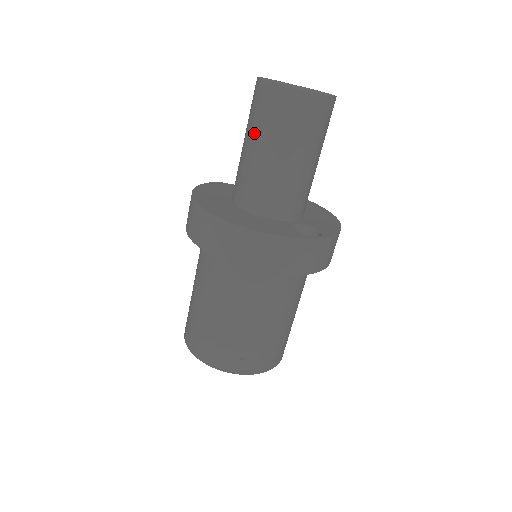
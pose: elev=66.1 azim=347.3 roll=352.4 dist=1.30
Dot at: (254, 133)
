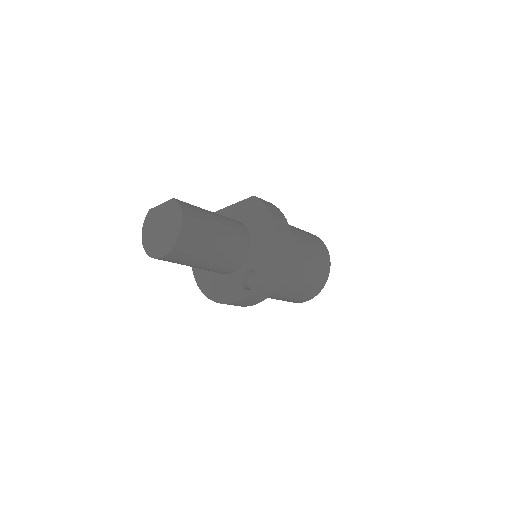
Dot at: occluded
